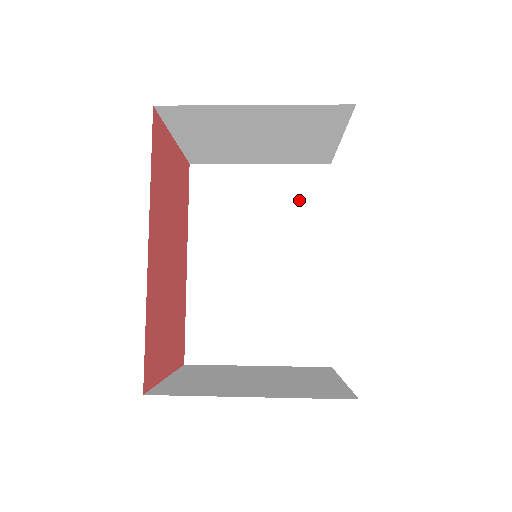
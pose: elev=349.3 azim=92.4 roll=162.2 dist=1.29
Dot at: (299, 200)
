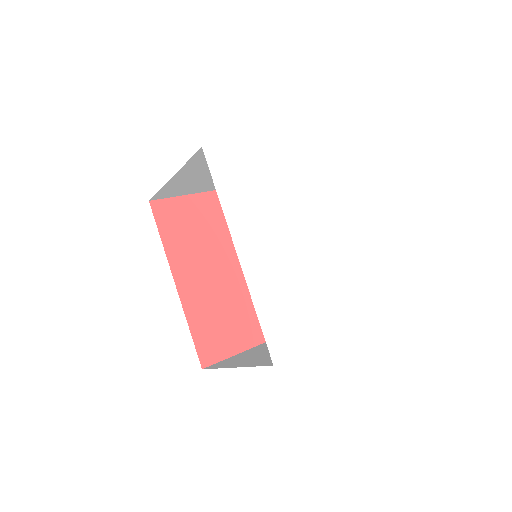
Dot at: occluded
